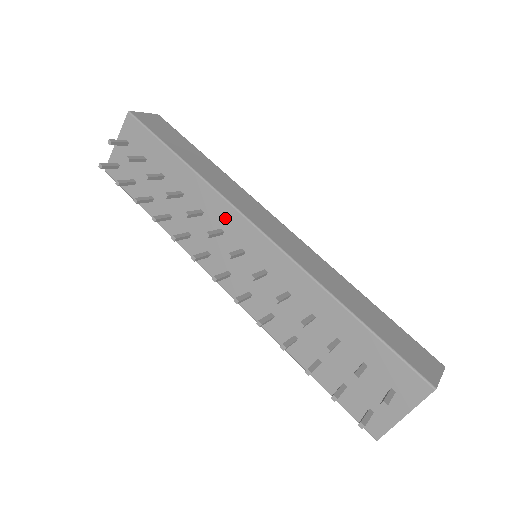
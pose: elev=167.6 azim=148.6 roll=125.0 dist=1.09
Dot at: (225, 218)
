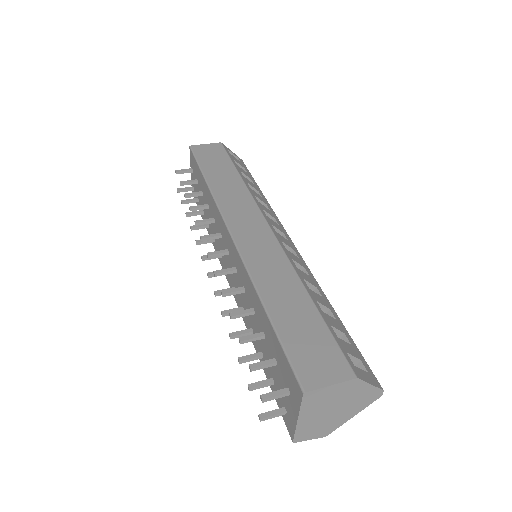
Dot at: (220, 224)
